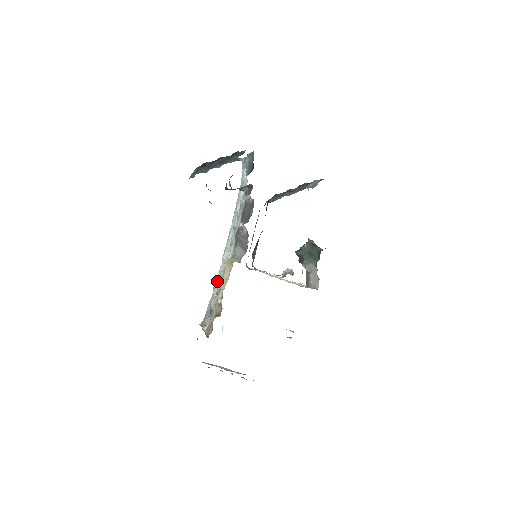
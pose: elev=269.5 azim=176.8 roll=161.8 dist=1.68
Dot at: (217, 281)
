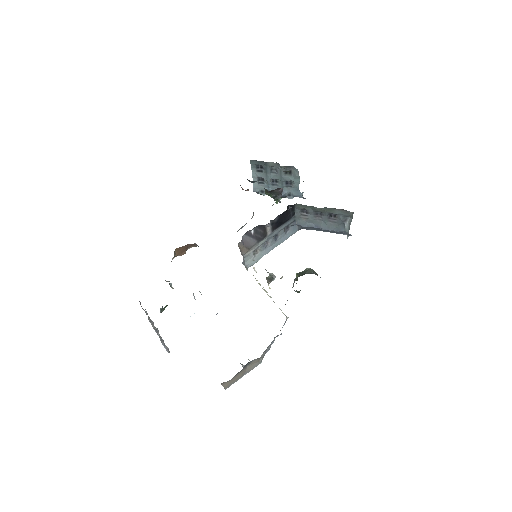
Dot at: occluded
